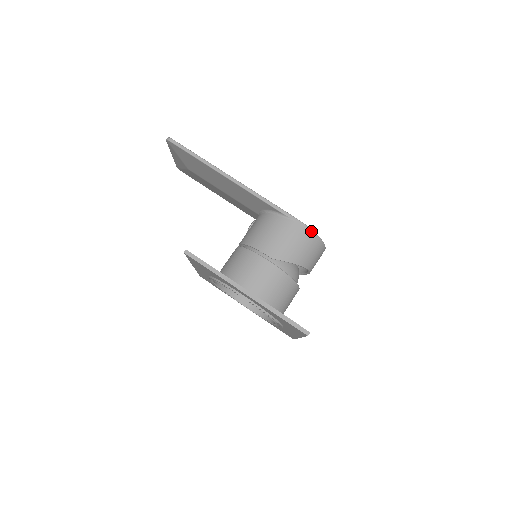
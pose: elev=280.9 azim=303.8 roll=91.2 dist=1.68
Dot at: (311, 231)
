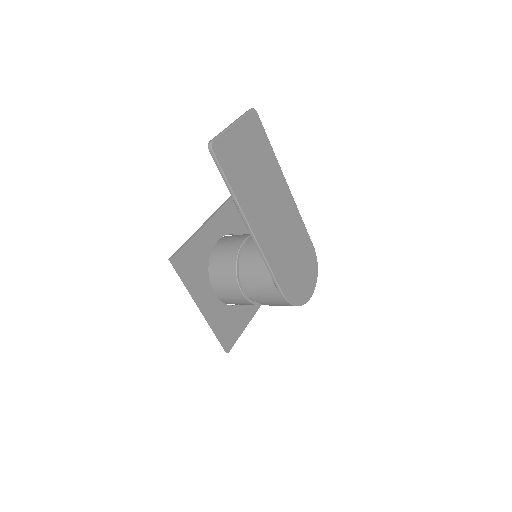
Dot at: (289, 303)
